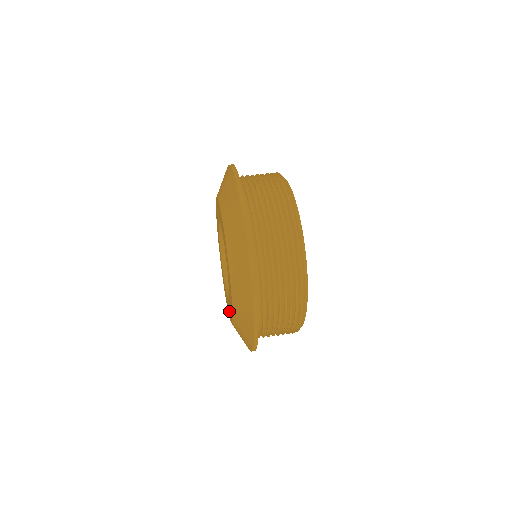
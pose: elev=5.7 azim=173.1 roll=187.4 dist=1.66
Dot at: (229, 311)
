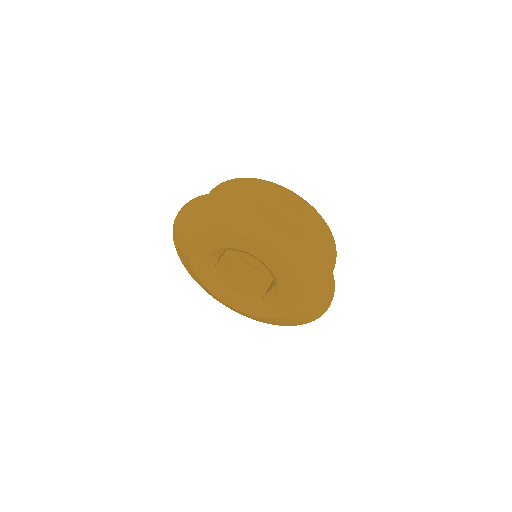
Dot at: (264, 312)
